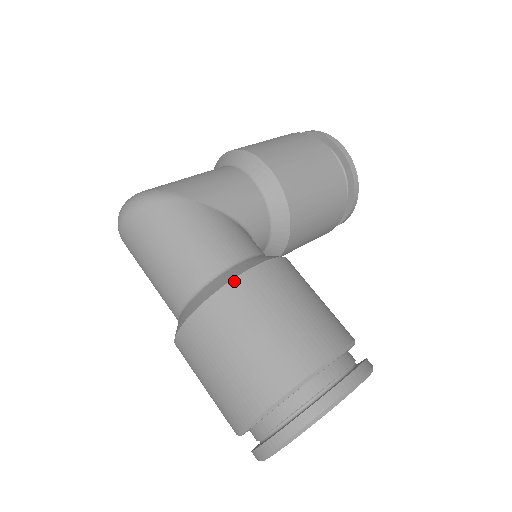
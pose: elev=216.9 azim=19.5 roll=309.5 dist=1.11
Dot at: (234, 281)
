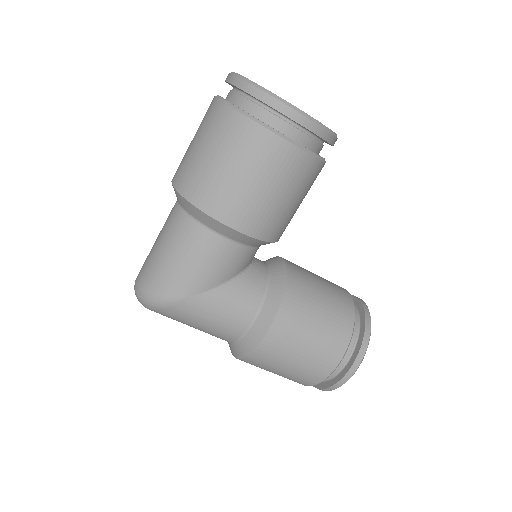
Dot at: (254, 352)
